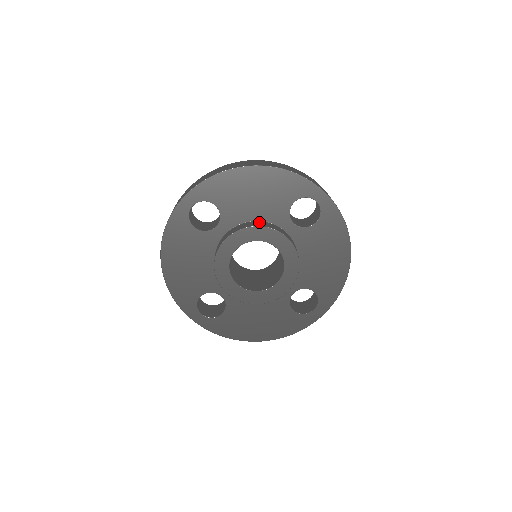
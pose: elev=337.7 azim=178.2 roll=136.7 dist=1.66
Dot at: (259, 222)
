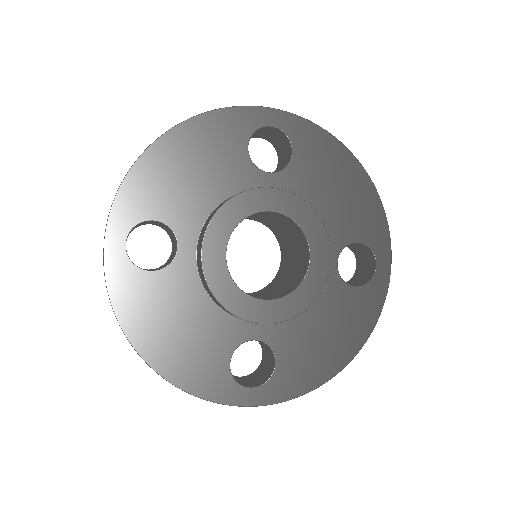
Dot at: occluded
